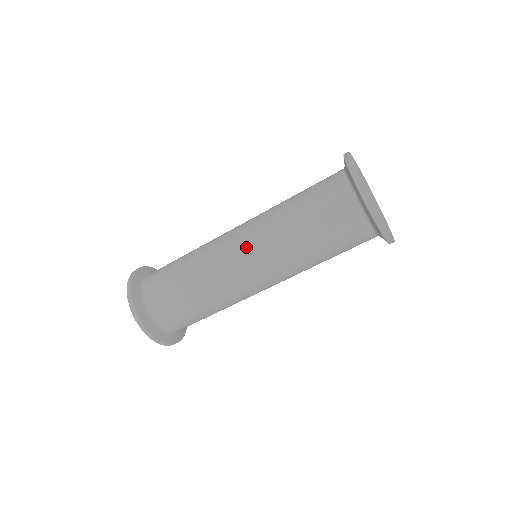
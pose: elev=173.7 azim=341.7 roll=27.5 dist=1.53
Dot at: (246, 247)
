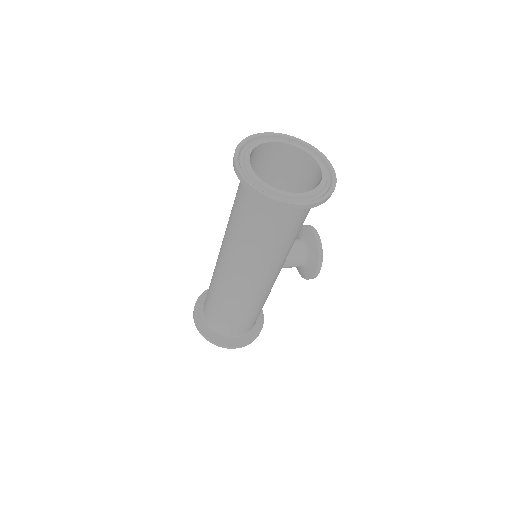
Dot at: (221, 246)
